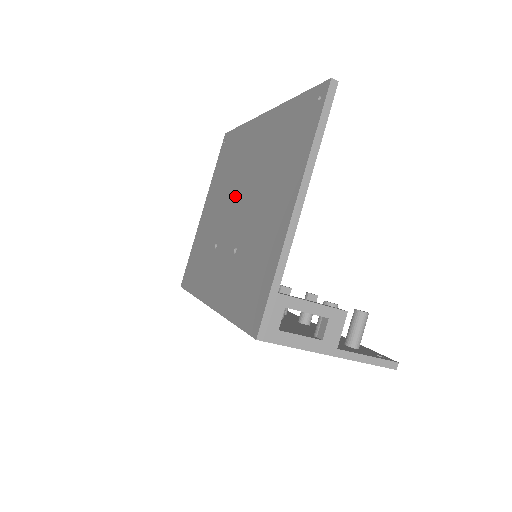
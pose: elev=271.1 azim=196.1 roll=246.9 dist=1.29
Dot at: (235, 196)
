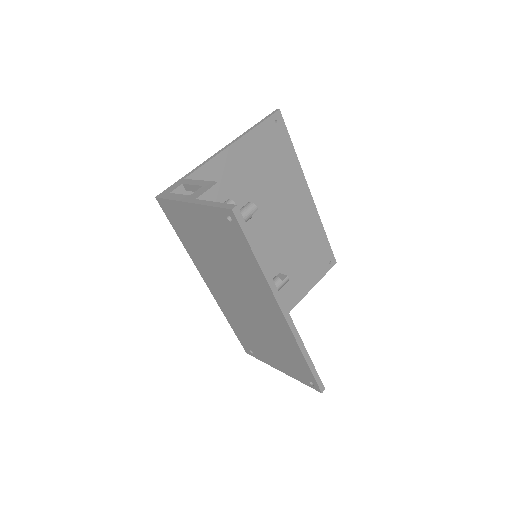
Dot at: occluded
